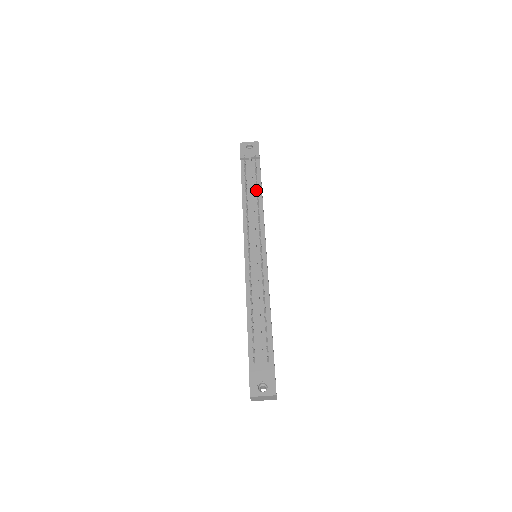
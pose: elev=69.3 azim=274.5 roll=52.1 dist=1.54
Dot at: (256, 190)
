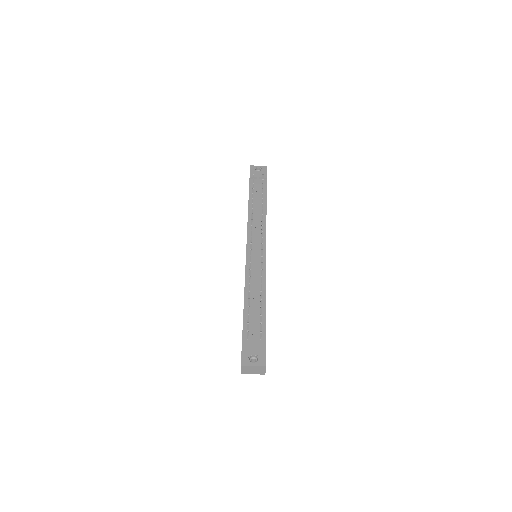
Dot at: (261, 202)
